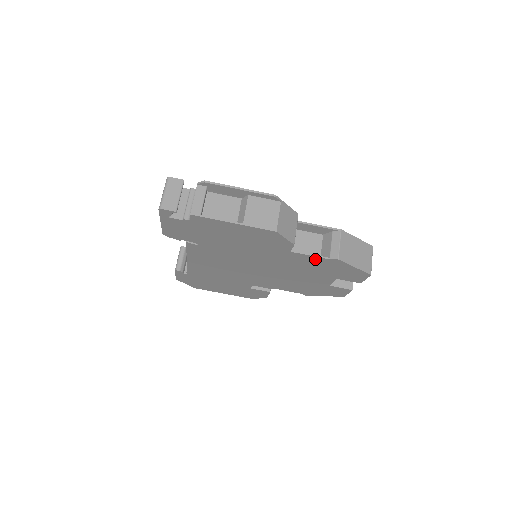
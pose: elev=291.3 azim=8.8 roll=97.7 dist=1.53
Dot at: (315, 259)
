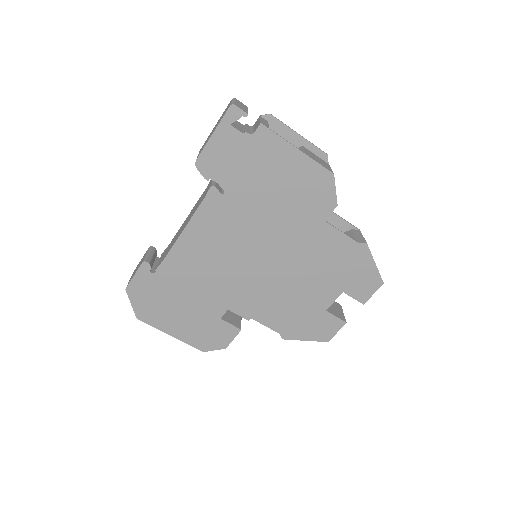
Dot at: (342, 241)
